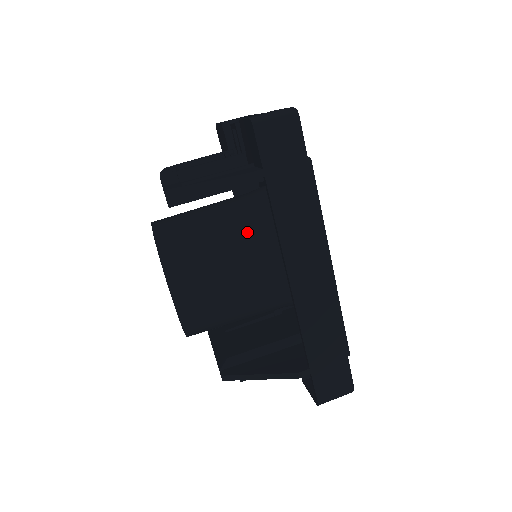
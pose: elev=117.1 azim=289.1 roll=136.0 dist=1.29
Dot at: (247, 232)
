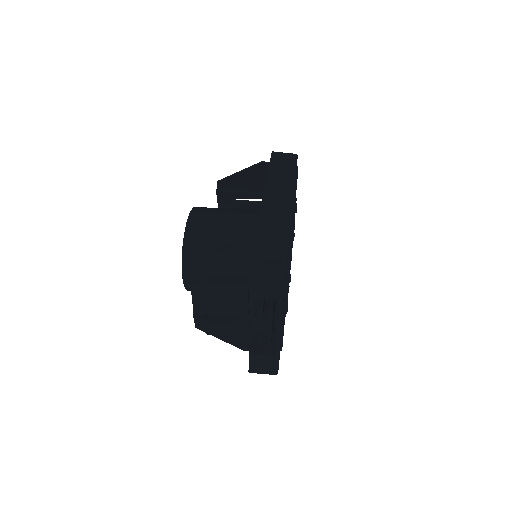
Dot at: (253, 210)
